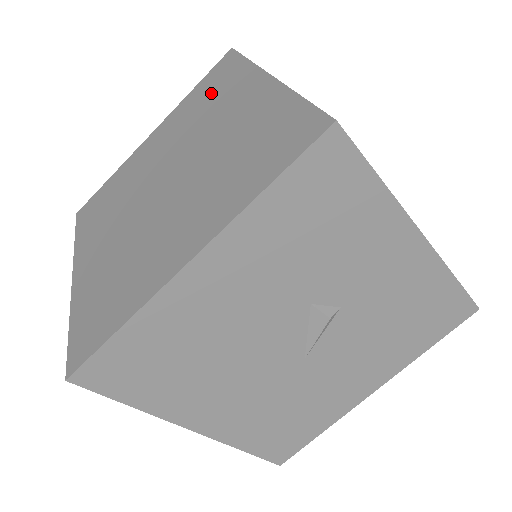
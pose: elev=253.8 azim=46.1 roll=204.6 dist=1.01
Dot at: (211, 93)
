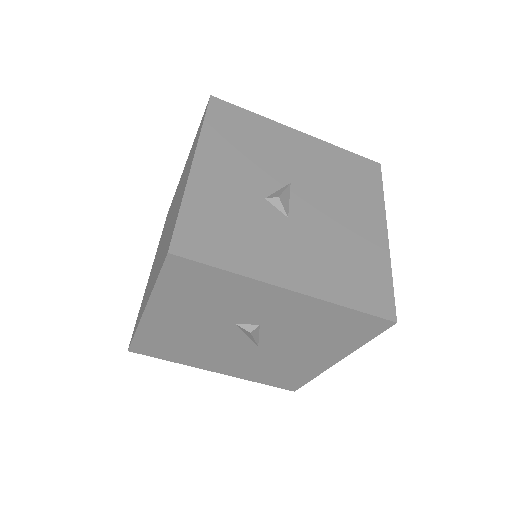
Dot at: occluded
